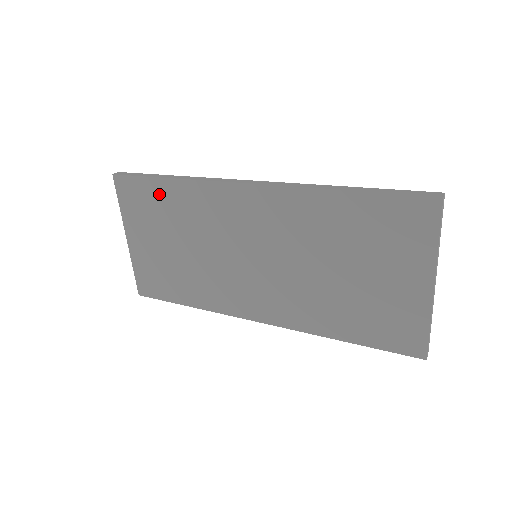
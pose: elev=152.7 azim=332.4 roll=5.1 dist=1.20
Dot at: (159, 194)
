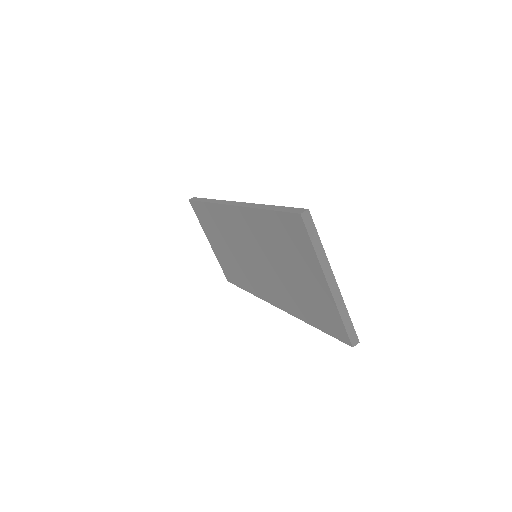
Dot at: (206, 213)
